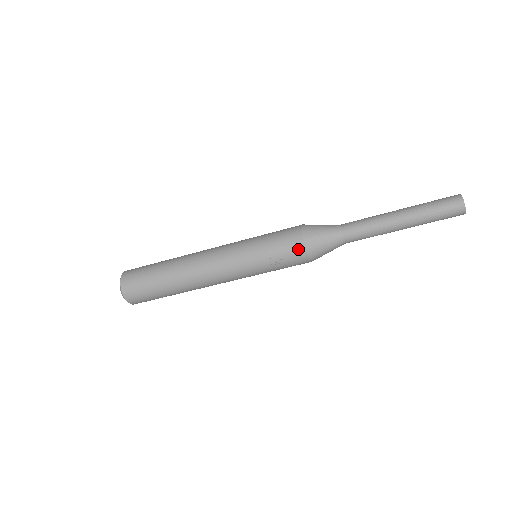
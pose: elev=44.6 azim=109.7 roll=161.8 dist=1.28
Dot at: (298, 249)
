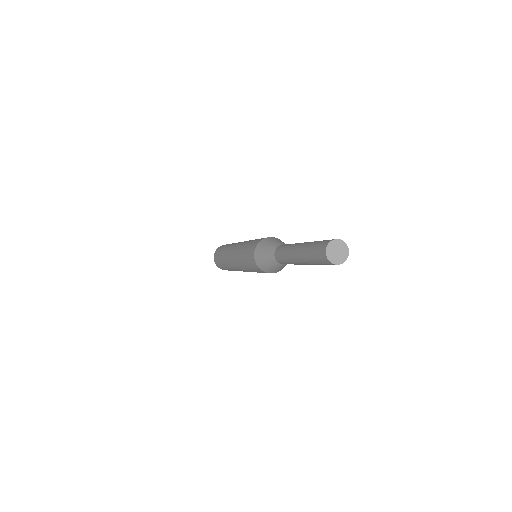
Dot at: occluded
